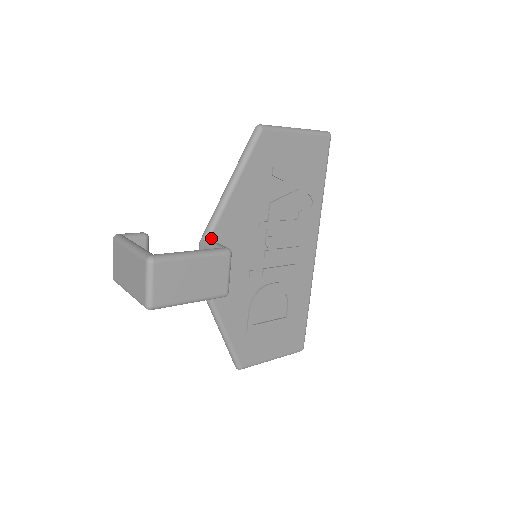
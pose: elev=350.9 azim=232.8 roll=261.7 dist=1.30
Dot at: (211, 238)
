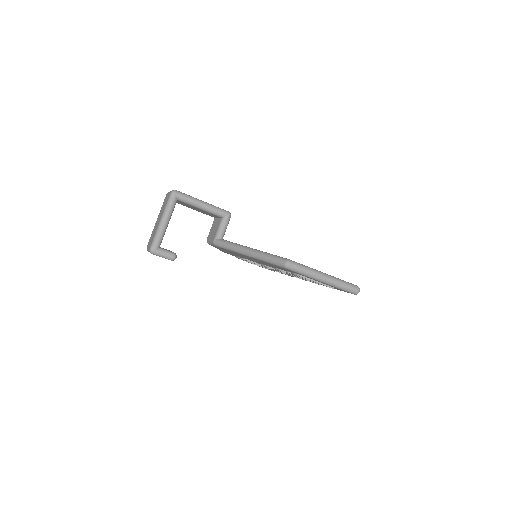
Dot at: occluded
